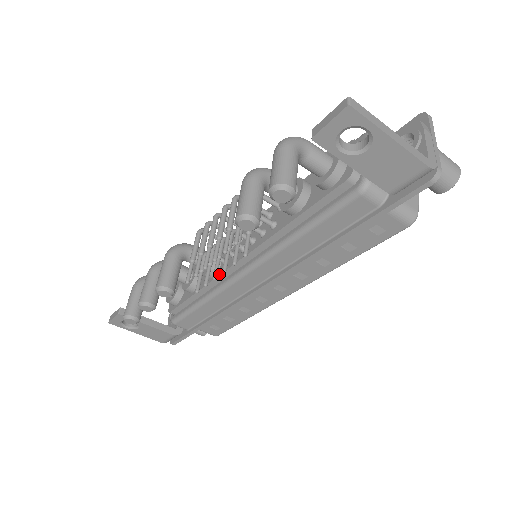
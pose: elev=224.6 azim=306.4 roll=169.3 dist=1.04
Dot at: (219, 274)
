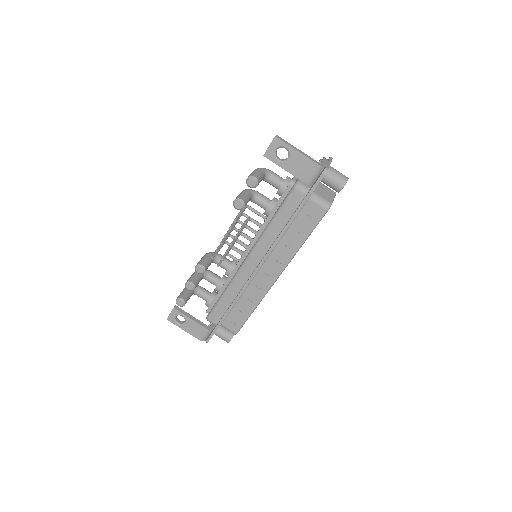
Dot at: (234, 268)
